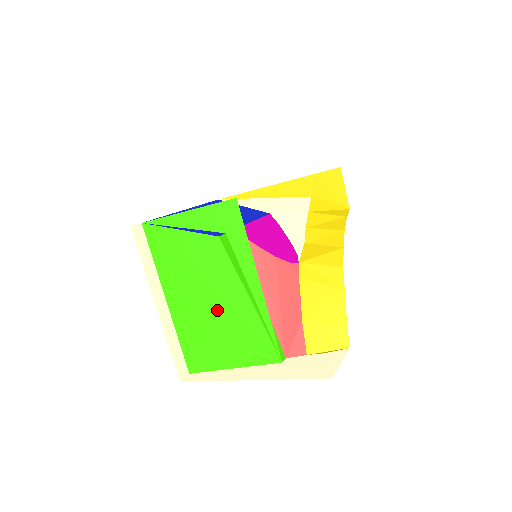
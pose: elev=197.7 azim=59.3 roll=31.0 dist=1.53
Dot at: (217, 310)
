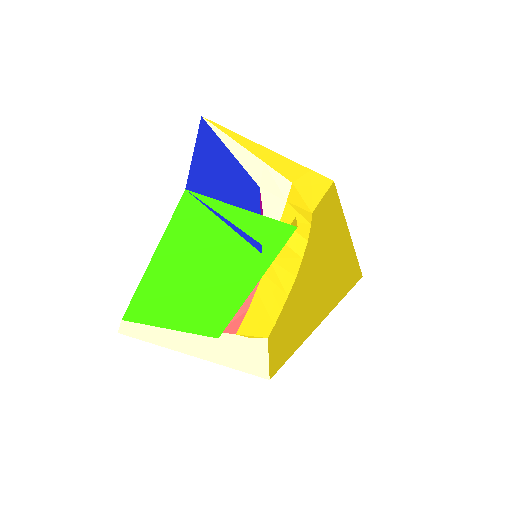
Dot at: (197, 290)
